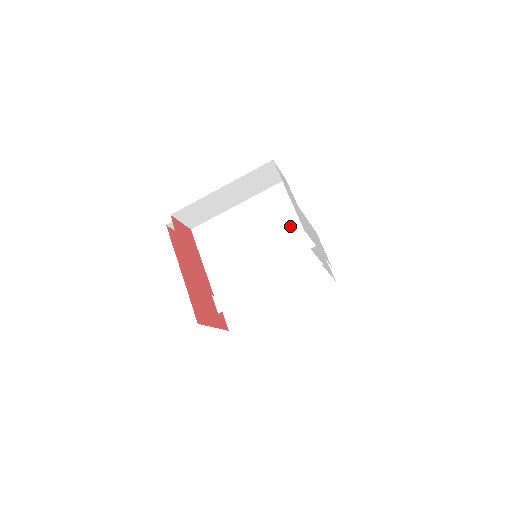
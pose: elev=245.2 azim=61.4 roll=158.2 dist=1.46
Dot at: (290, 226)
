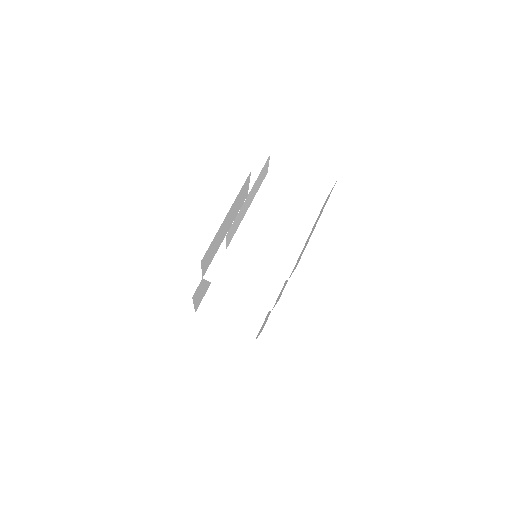
Dot at: (298, 199)
